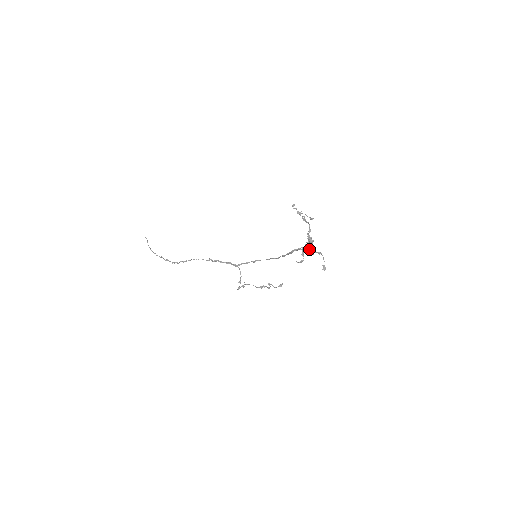
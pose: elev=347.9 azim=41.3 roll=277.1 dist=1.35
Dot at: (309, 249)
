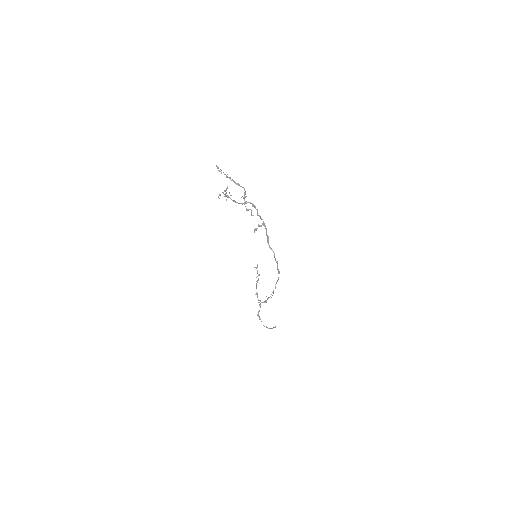
Dot at: (228, 197)
